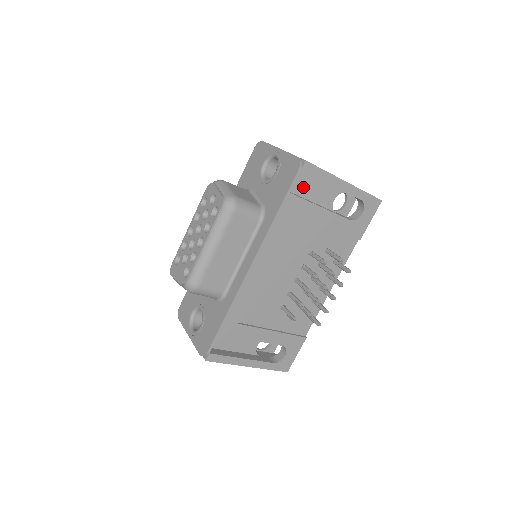
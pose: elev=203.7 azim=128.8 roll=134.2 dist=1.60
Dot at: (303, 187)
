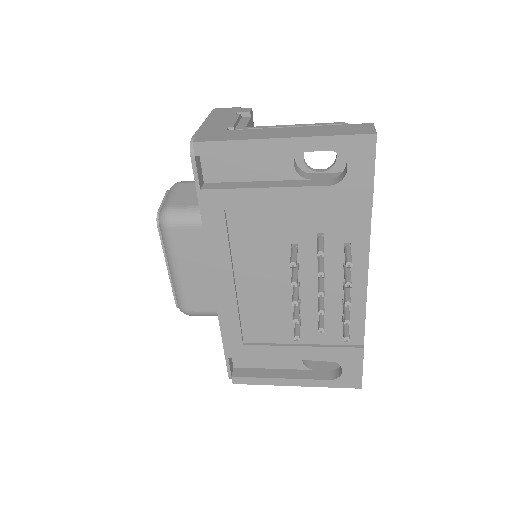
Dot at: (230, 169)
